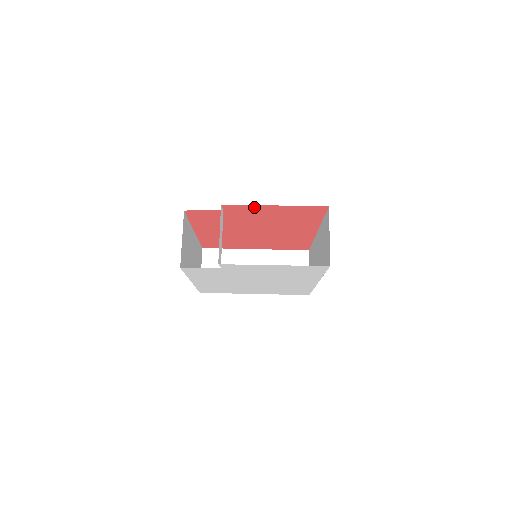
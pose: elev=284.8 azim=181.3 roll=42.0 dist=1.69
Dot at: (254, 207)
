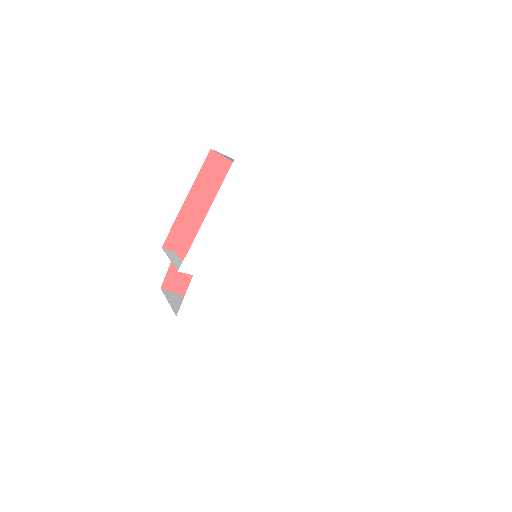
Dot at: (182, 220)
